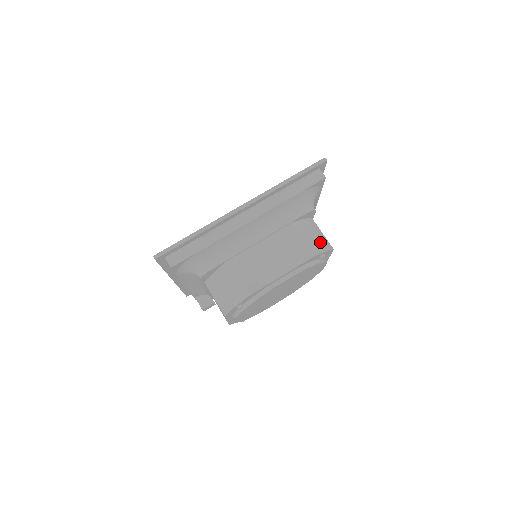
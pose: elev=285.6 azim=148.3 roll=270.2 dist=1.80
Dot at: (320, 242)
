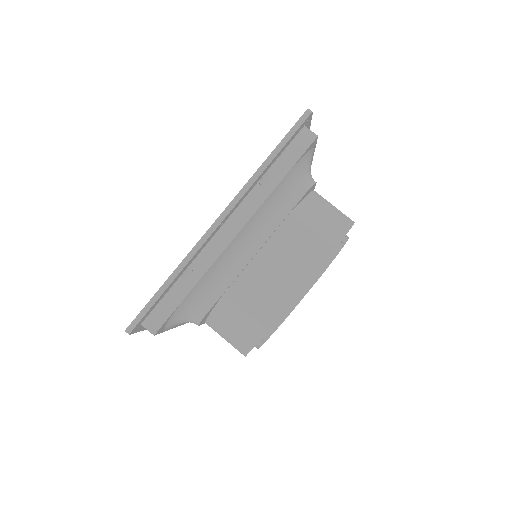
Dot at: (335, 223)
